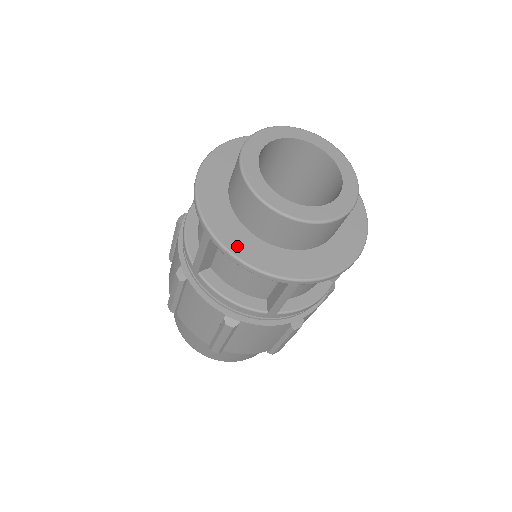
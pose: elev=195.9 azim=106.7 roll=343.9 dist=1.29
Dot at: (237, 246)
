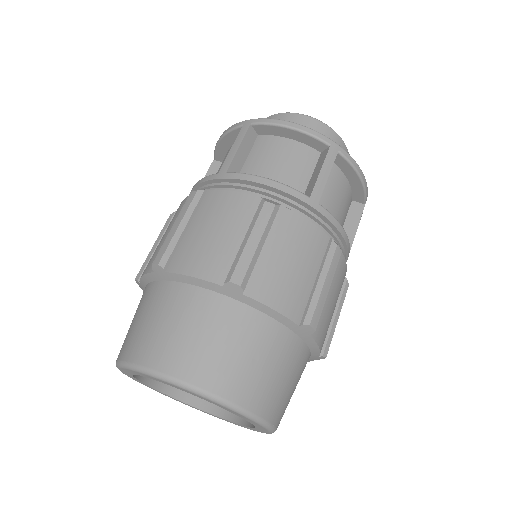
Dot at: occluded
